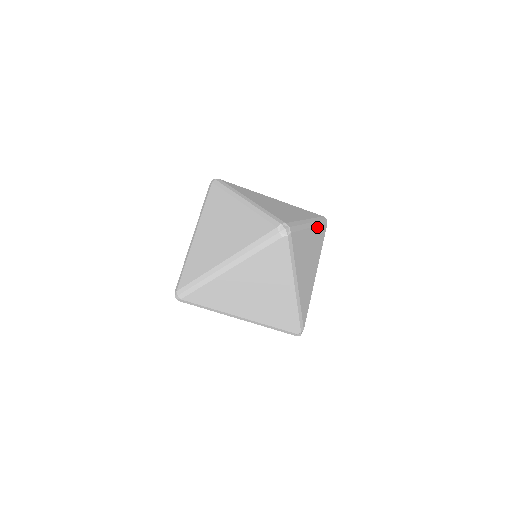
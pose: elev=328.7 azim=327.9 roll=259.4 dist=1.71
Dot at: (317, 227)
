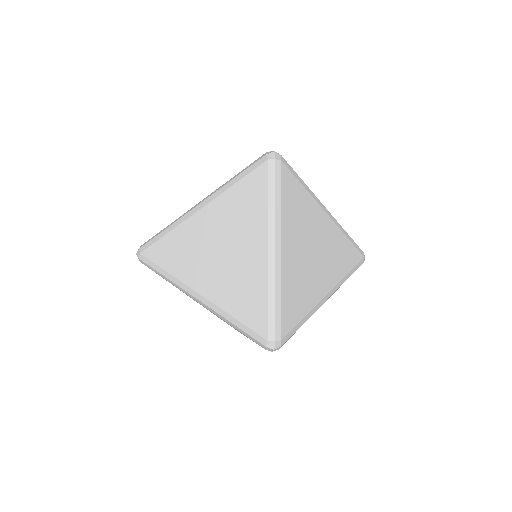
Dot at: (340, 232)
